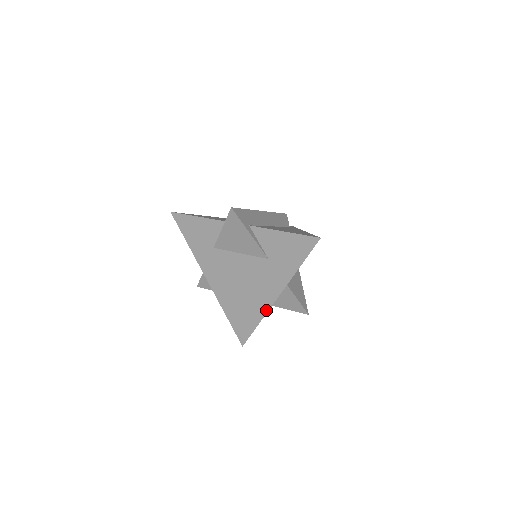
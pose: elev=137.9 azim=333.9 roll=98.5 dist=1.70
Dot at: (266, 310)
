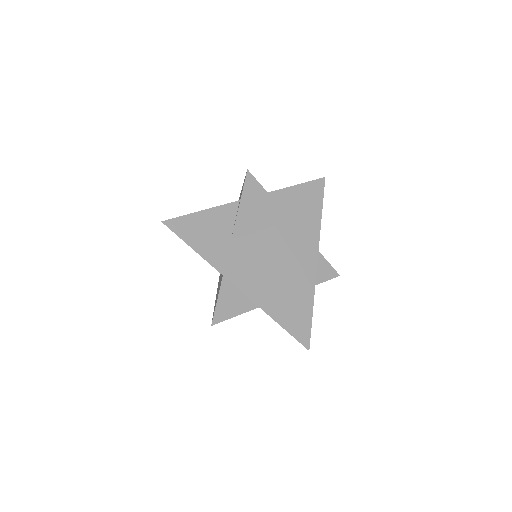
Dot at: (313, 281)
